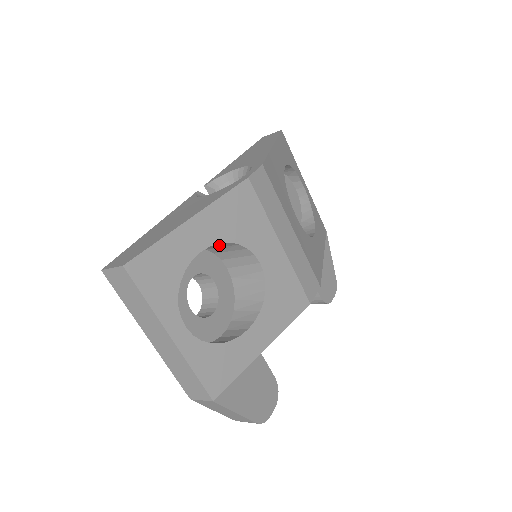
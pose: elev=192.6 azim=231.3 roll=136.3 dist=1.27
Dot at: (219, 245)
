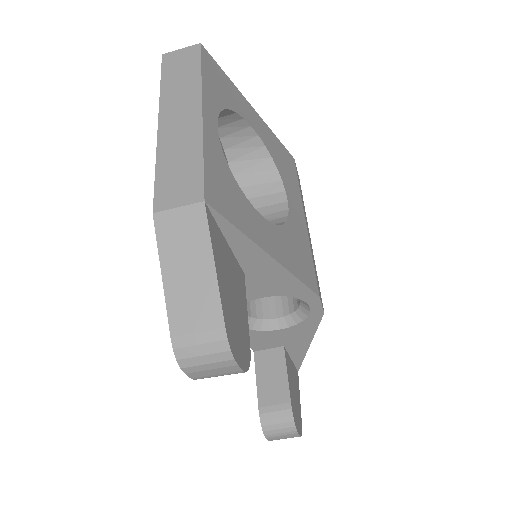
Dot at: (255, 164)
